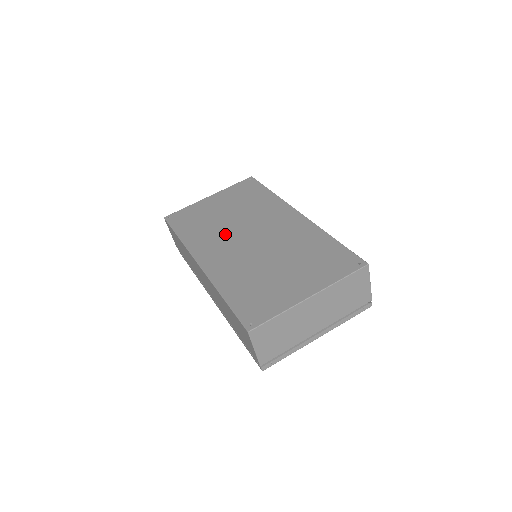
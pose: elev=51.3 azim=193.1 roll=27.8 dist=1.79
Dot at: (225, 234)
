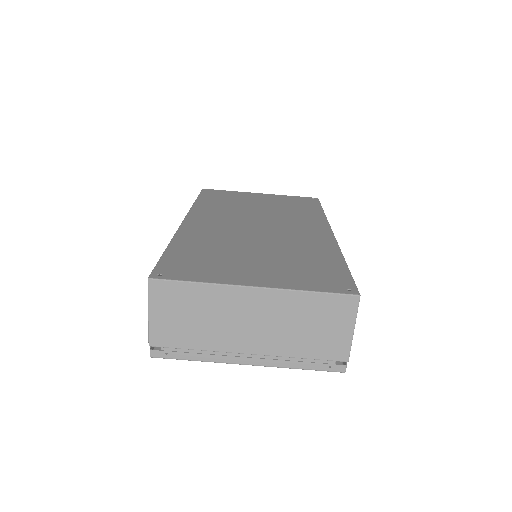
Dot at: (238, 215)
